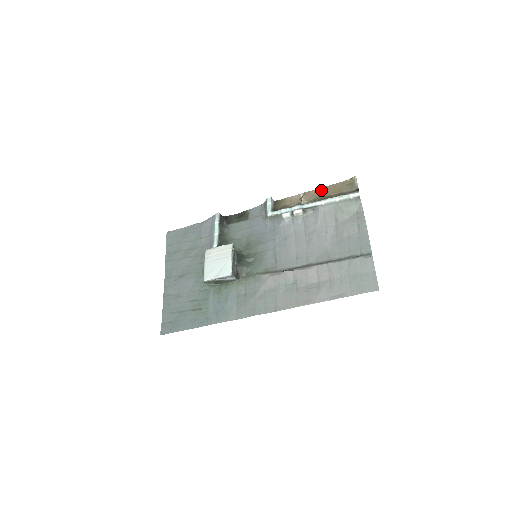
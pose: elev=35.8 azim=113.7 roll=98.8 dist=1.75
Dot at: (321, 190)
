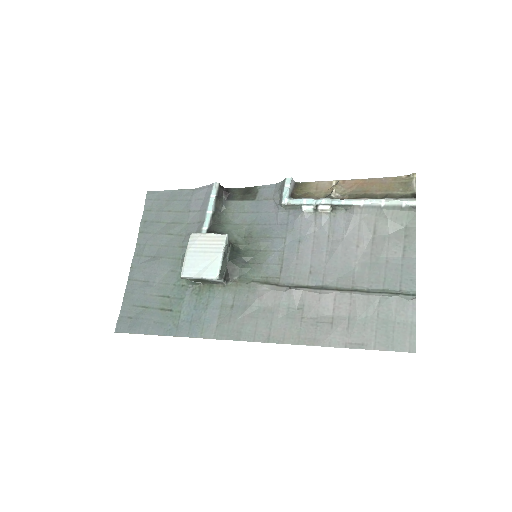
Dot at: (362, 182)
